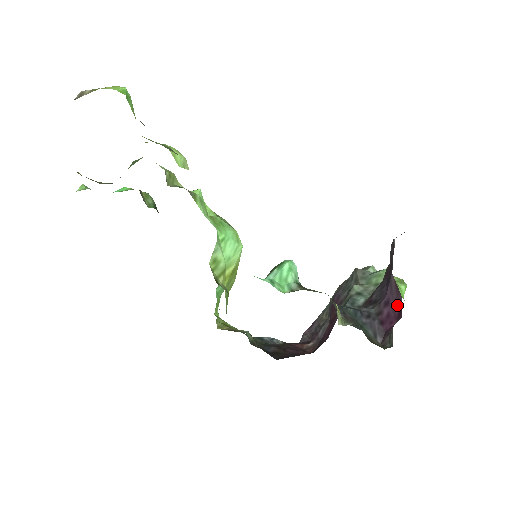
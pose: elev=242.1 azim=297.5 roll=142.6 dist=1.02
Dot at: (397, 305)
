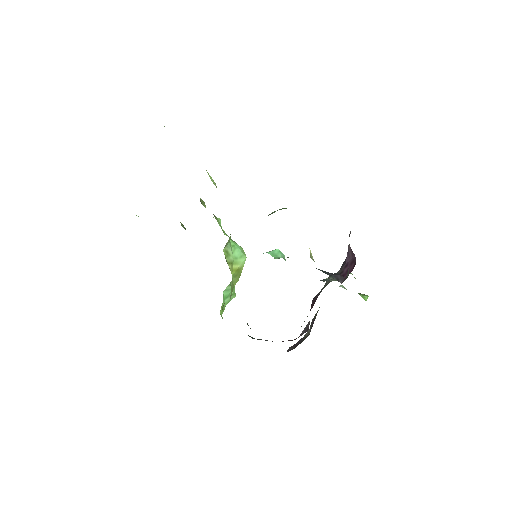
Dot at: (353, 262)
